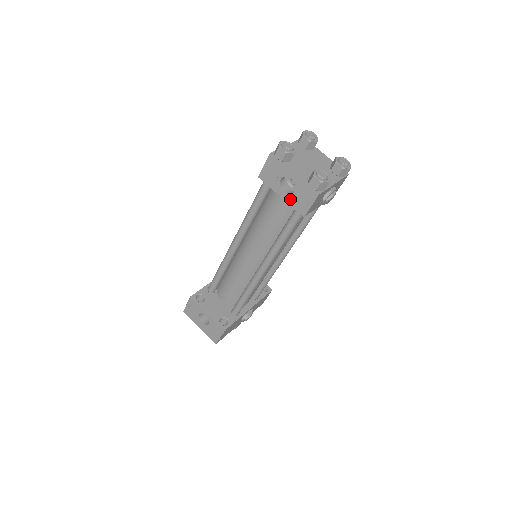
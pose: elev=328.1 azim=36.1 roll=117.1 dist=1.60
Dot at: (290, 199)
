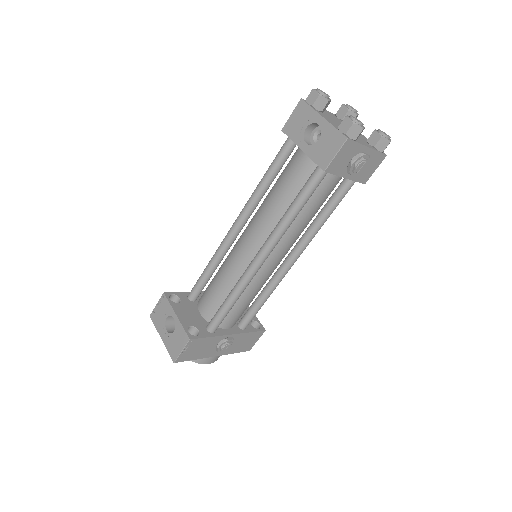
Dot at: (312, 151)
